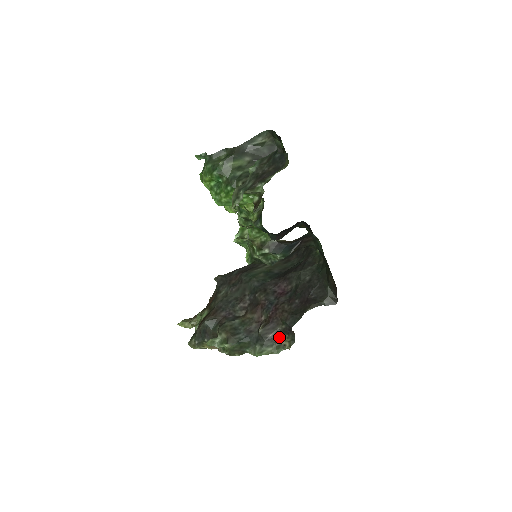
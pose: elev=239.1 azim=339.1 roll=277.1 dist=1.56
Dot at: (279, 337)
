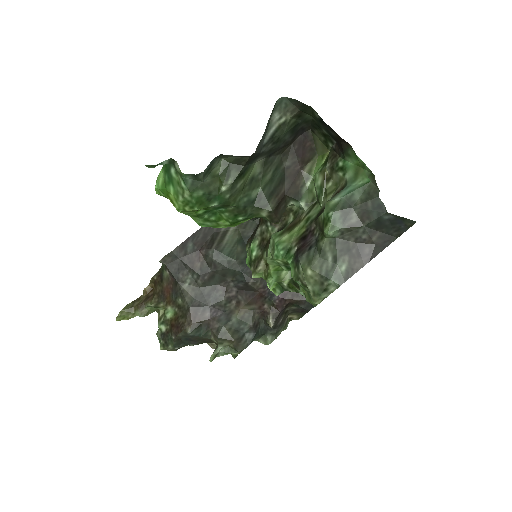
Dot at: (287, 316)
